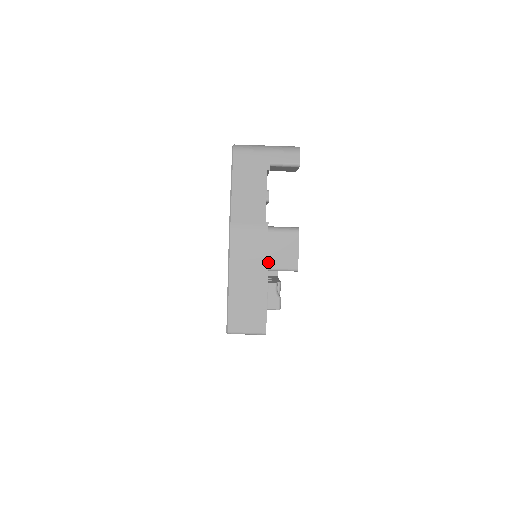
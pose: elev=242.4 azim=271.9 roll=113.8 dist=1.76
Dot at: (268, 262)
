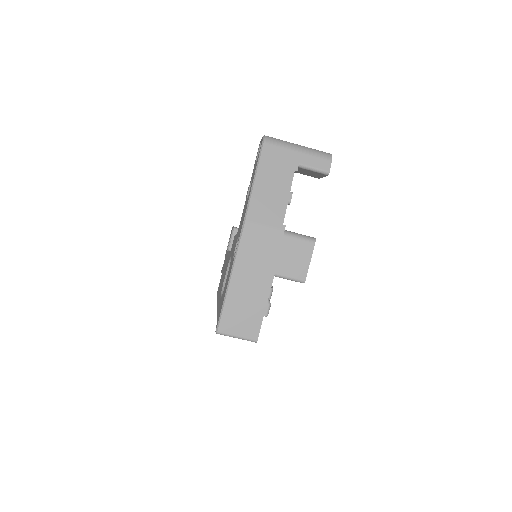
Dot at: (276, 267)
